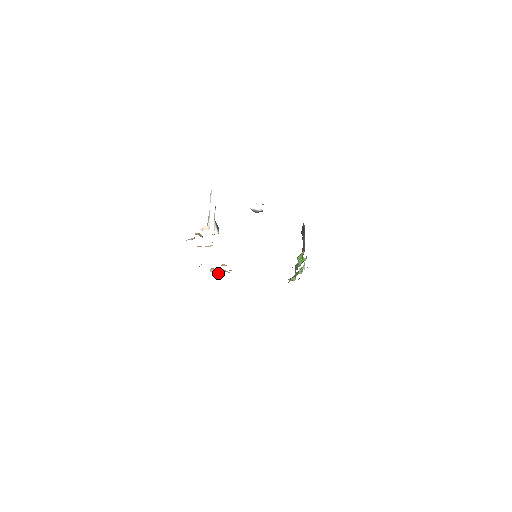
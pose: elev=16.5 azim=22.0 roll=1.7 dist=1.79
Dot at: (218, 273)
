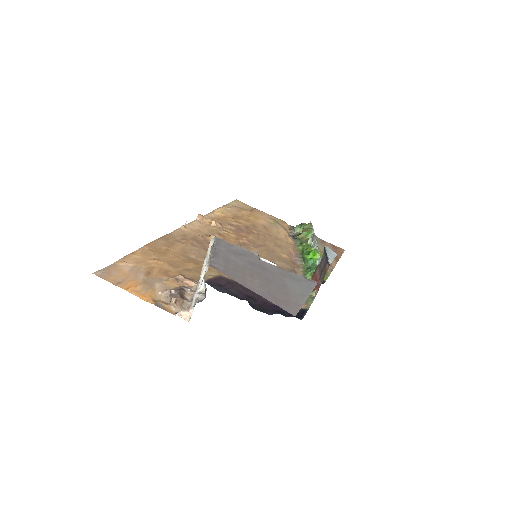
Dot at: (207, 220)
